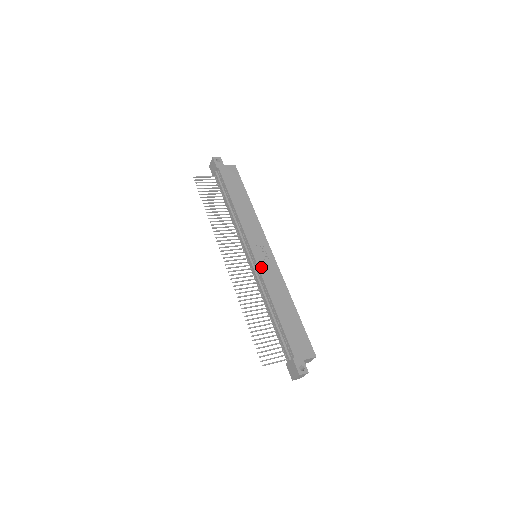
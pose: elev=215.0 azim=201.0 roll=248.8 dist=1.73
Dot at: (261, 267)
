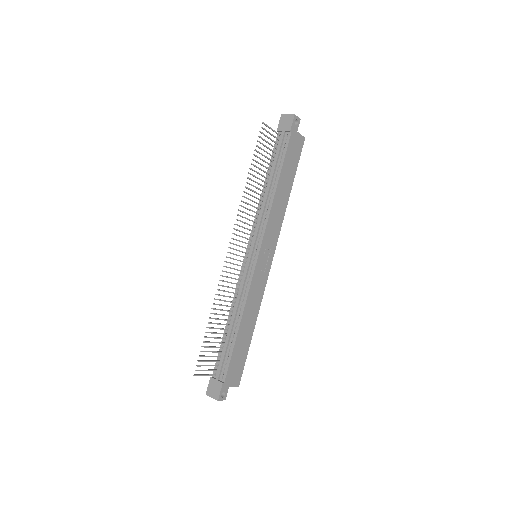
Dot at: (255, 276)
